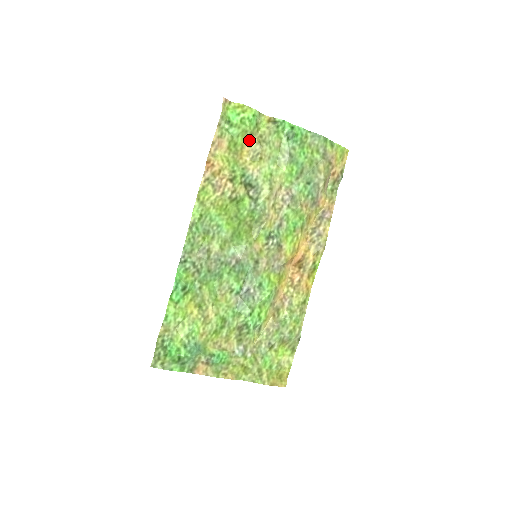
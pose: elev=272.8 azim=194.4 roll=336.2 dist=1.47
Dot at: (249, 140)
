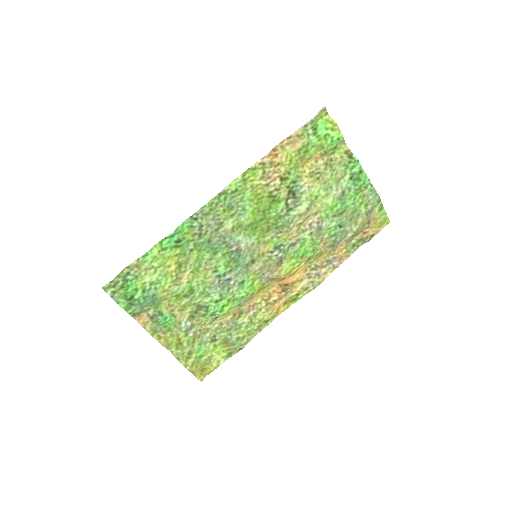
Dot at: (320, 156)
